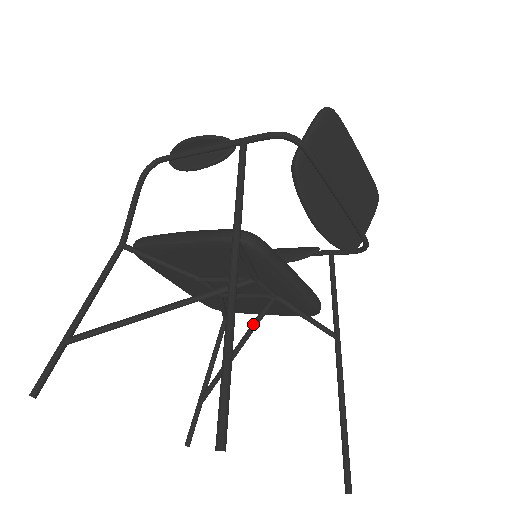
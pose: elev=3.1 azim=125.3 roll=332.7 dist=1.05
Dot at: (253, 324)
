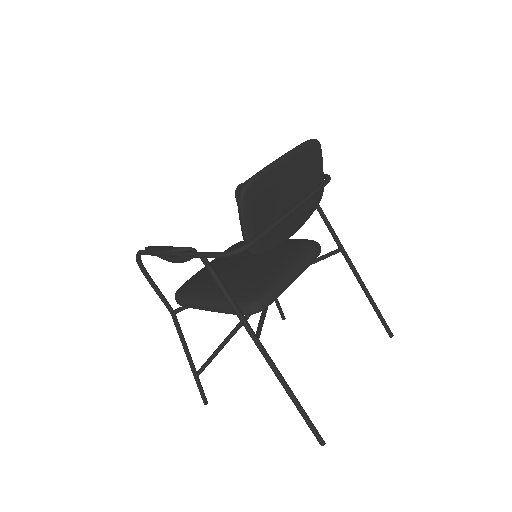
Dot at: occluded
